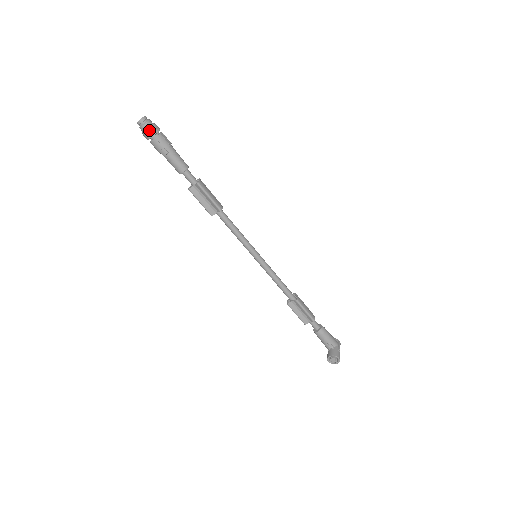
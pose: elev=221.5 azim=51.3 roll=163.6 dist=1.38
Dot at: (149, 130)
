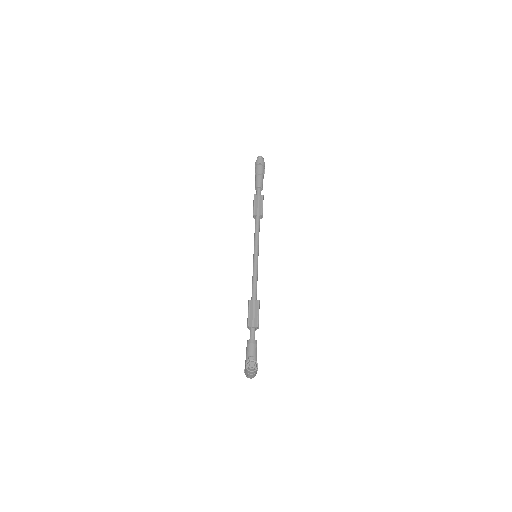
Dot at: (262, 161)
